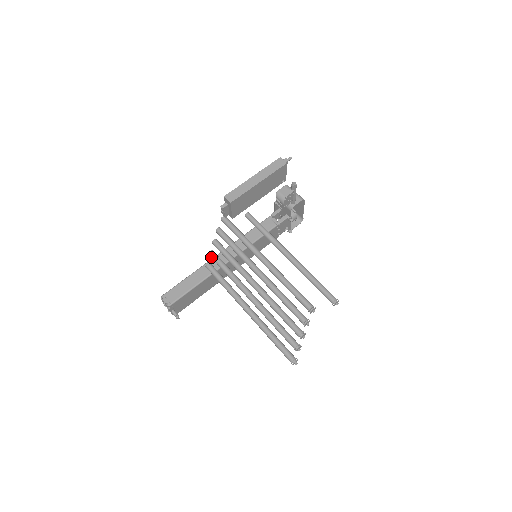
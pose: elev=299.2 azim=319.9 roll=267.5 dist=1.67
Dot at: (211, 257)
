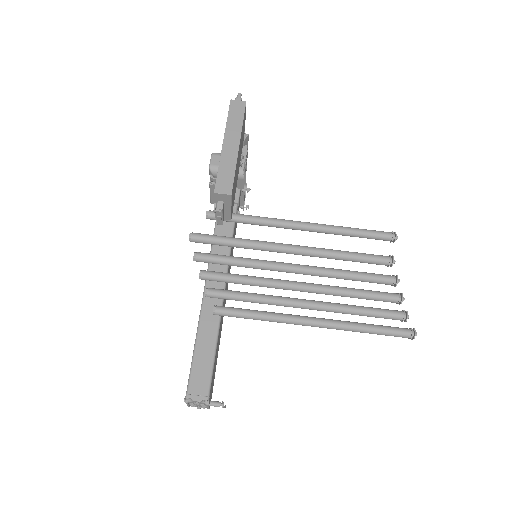
Dot at: (212, 297)
